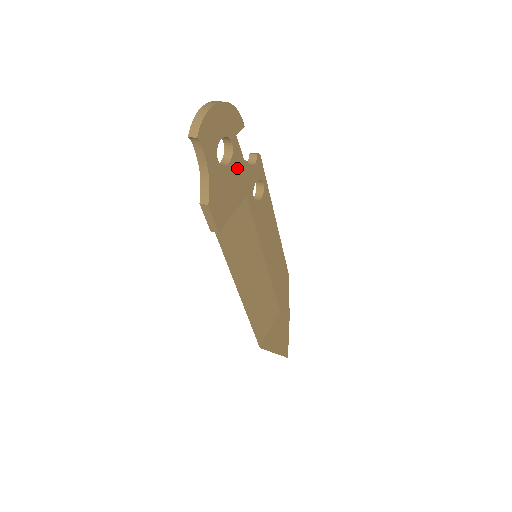
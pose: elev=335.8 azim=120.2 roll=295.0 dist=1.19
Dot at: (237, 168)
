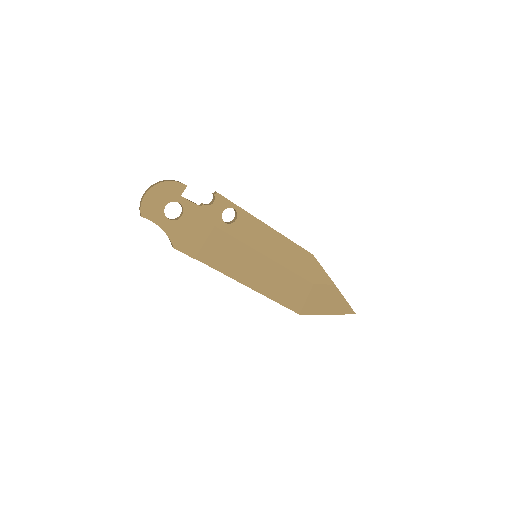
Dot at: (193, 214)
